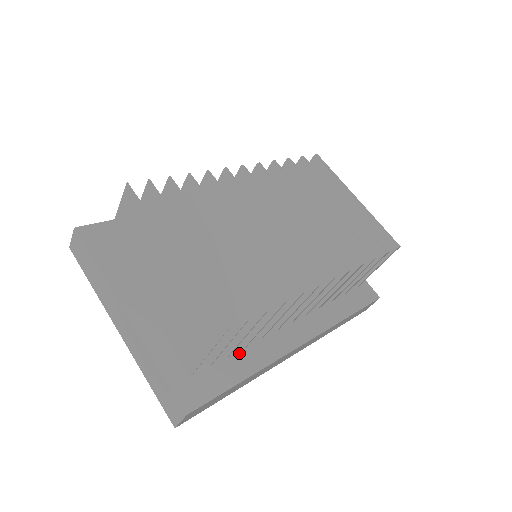
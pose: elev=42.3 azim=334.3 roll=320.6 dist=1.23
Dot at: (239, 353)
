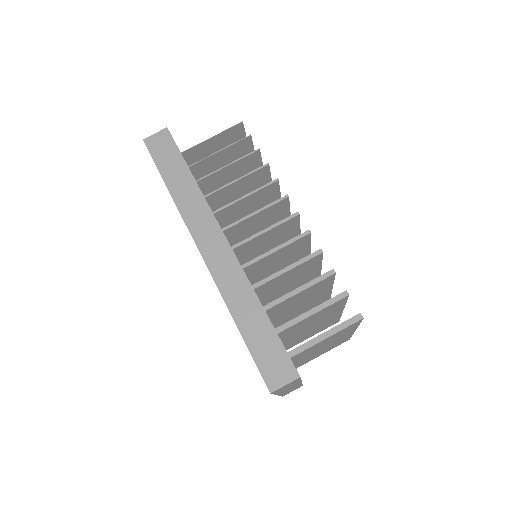
Dot at: occluded
